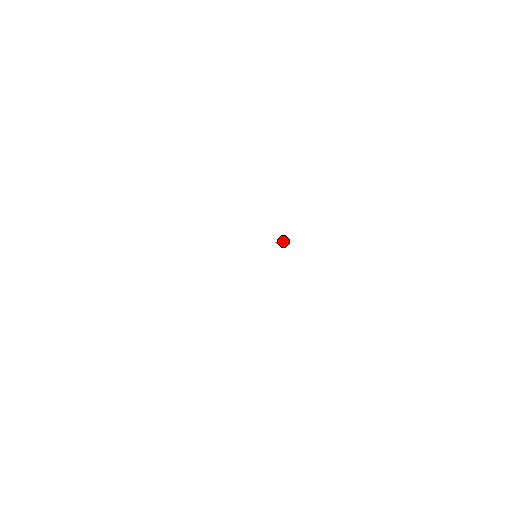
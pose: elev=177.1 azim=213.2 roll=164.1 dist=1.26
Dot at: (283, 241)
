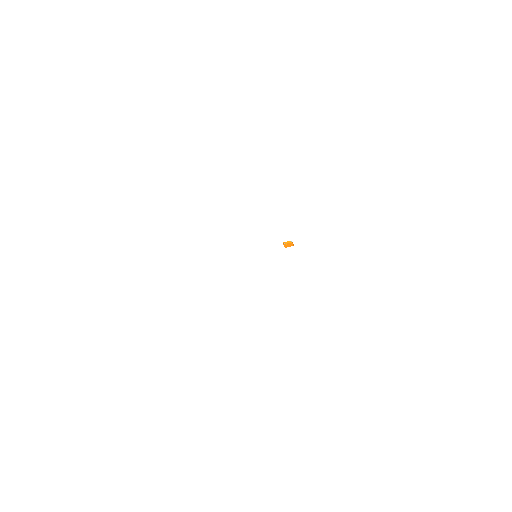
Dot at: (288, 241)
